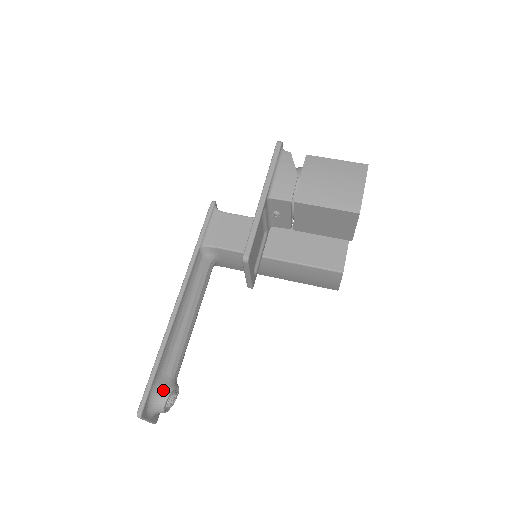
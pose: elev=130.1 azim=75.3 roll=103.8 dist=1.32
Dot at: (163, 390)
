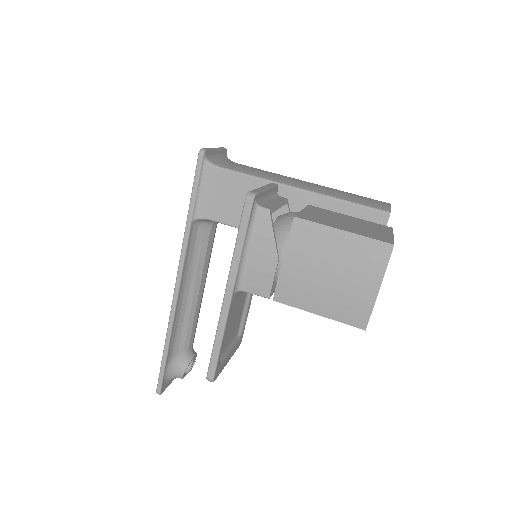
Dot at: (178, 368)
